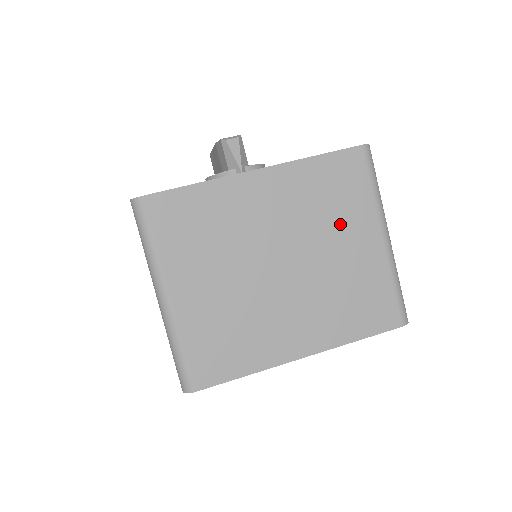
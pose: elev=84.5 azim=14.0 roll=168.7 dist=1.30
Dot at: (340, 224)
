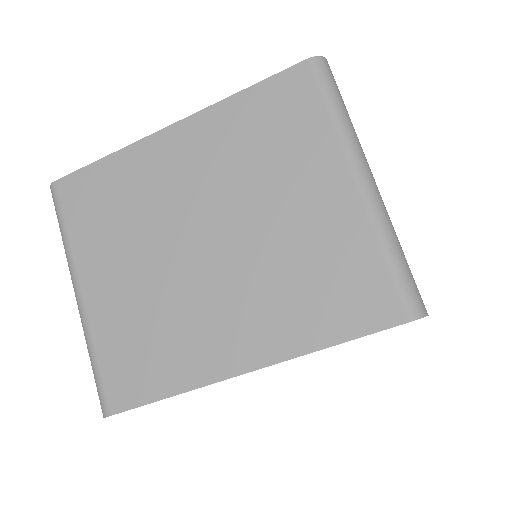
Dot at: (285, 173)
